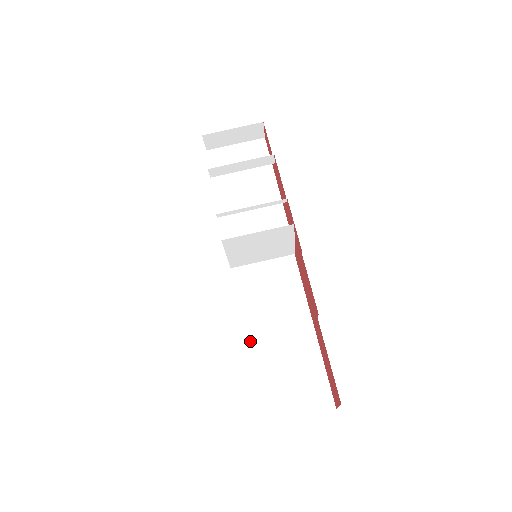
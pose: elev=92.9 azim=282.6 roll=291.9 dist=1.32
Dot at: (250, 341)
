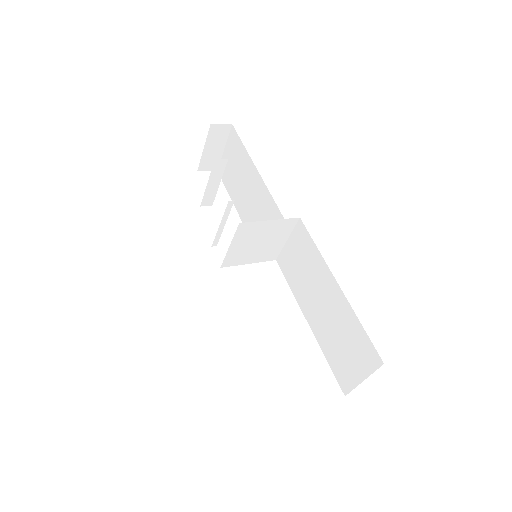
Dot at: (309, 321)
